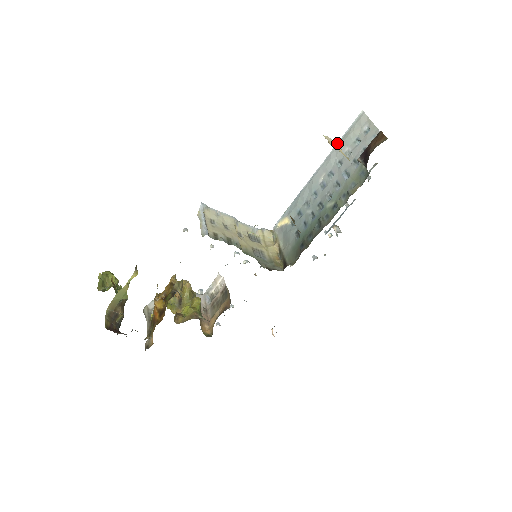
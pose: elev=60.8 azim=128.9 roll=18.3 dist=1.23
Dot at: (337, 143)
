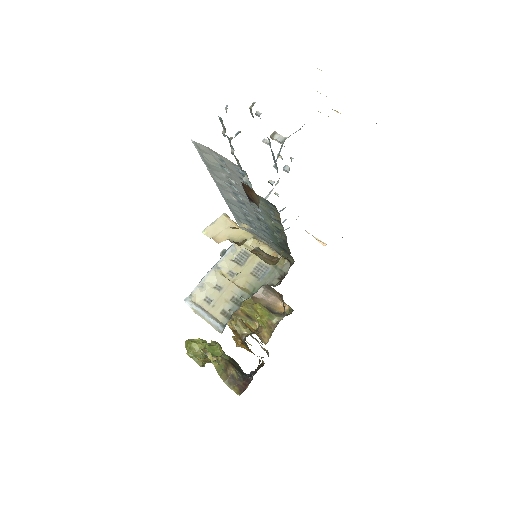
Dot at: (220, 219)
